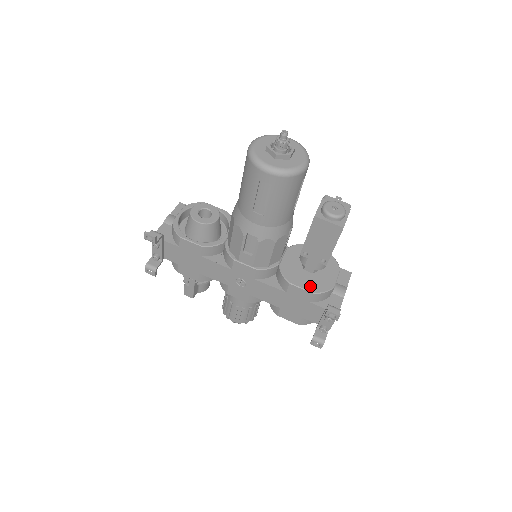
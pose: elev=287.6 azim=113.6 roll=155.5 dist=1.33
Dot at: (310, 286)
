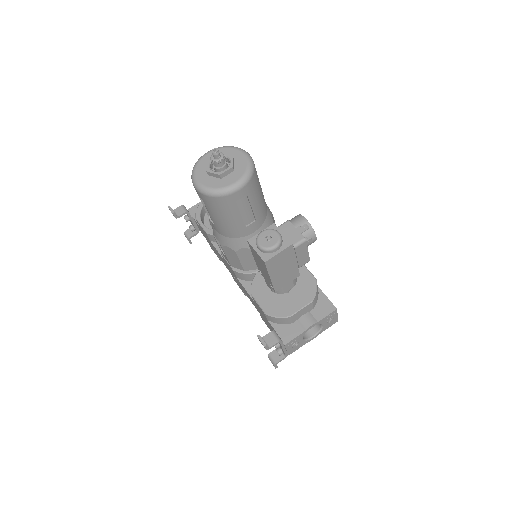
Dot at: (267, 305)
